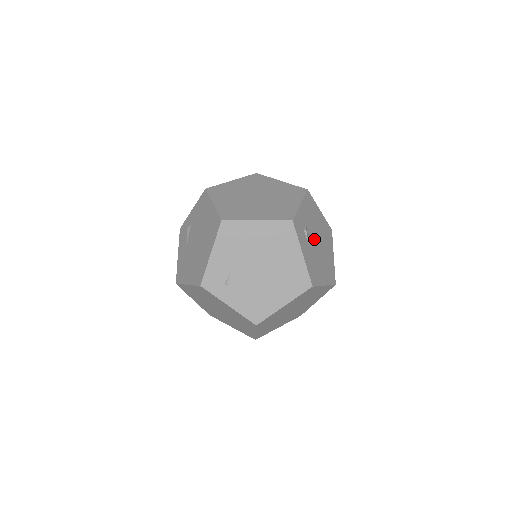
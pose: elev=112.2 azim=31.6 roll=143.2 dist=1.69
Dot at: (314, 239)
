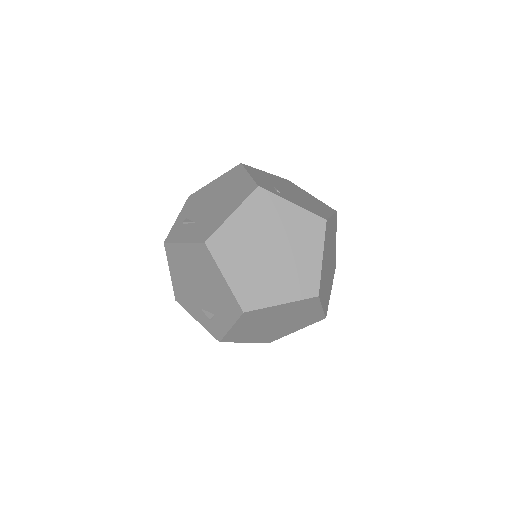
Dot at: occluded
